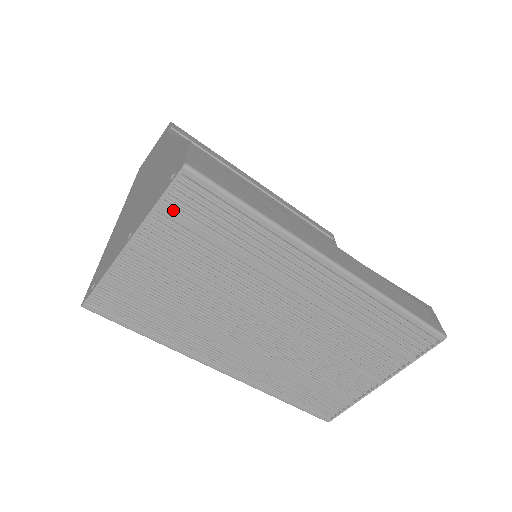
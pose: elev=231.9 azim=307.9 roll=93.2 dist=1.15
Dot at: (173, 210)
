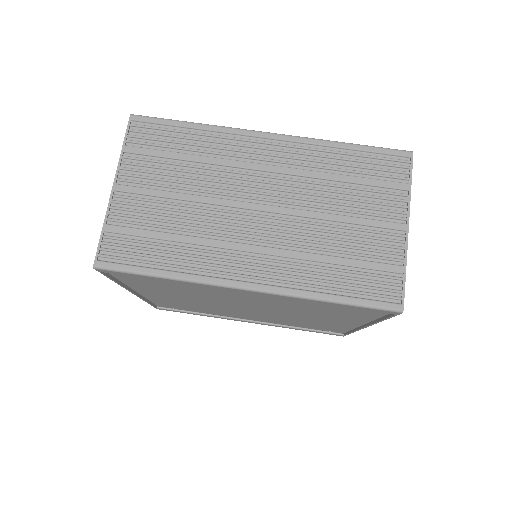
Dot at: (136, 147)
